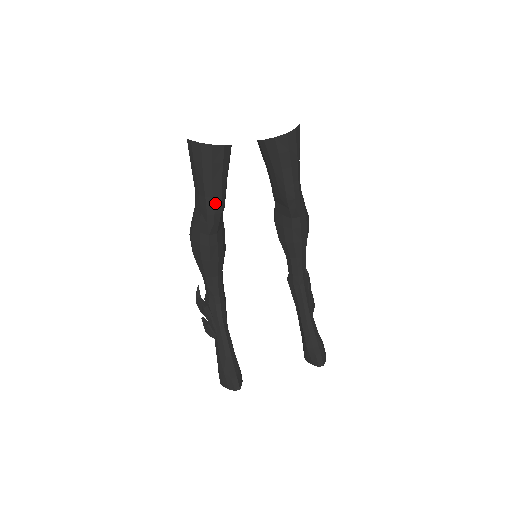
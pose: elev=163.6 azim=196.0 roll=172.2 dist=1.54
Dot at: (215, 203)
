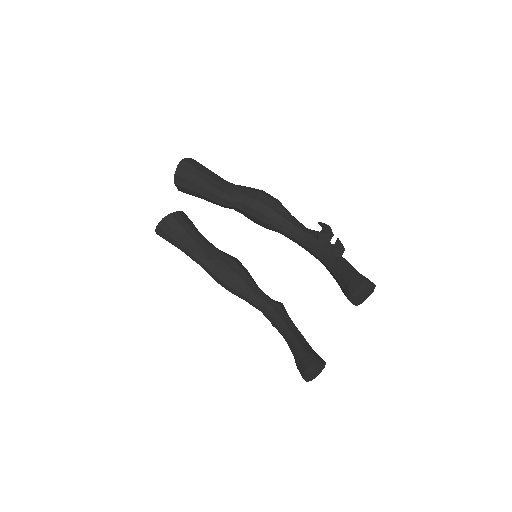
Dot at: (190, 252)
